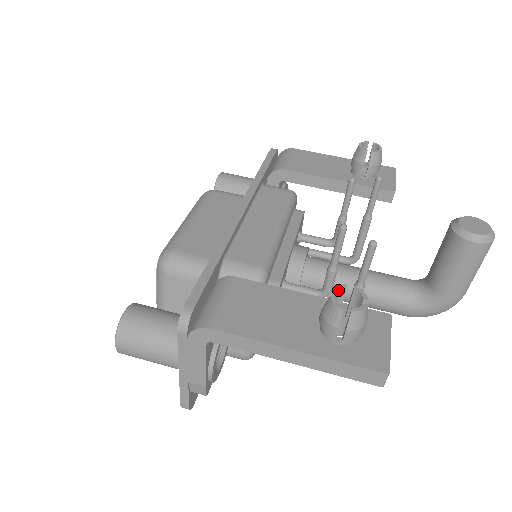
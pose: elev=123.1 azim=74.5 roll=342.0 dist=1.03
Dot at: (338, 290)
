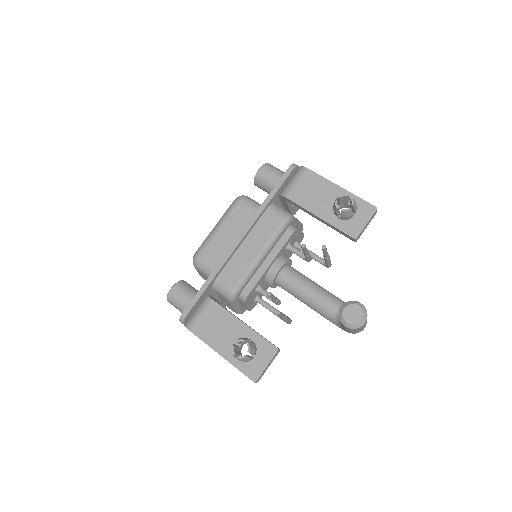
Dot at: (239, 342)
